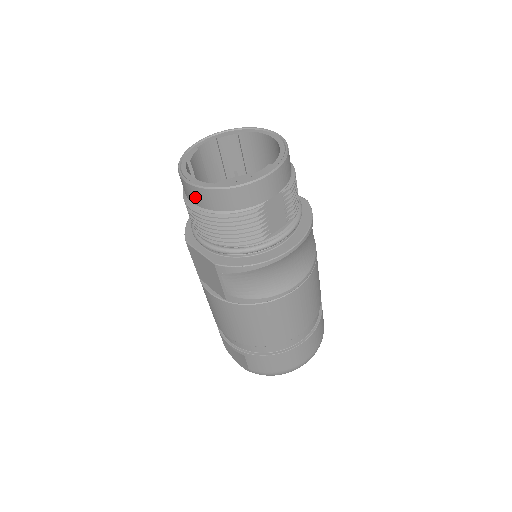
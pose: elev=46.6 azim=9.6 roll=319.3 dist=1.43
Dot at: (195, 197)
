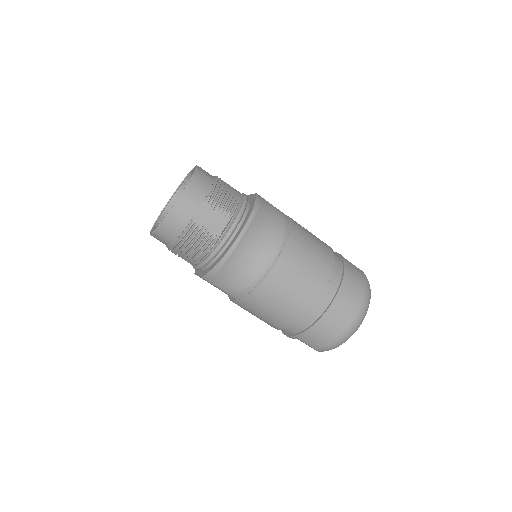
Dot at: (160, 241)
